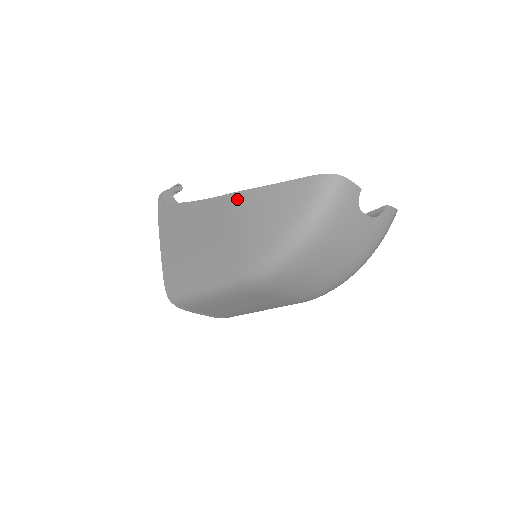
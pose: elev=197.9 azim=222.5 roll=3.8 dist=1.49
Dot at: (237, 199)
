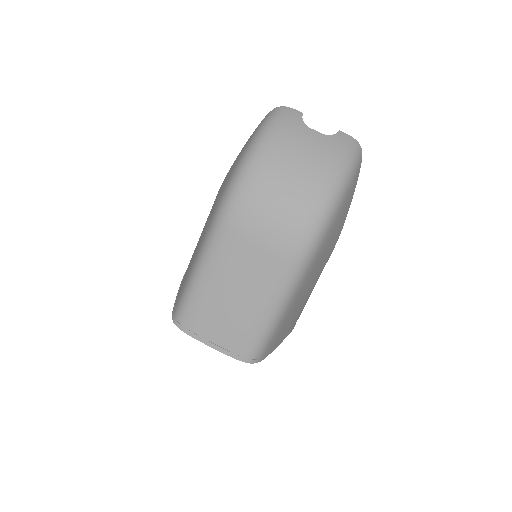
Dot at: (221, 185)
